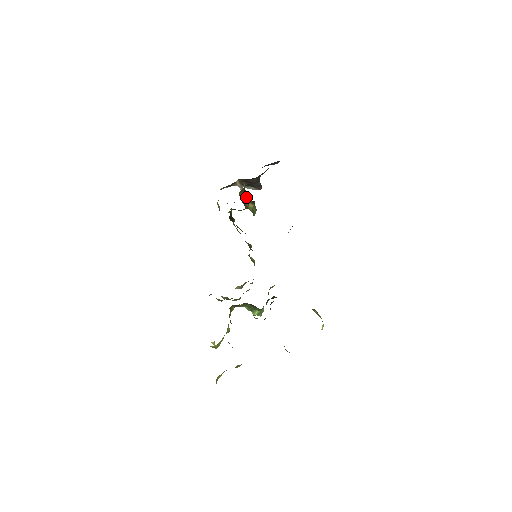
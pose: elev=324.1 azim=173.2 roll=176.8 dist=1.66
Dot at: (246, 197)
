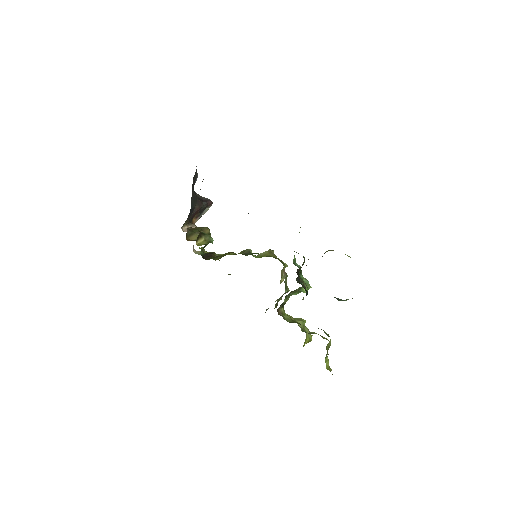
Dot at: (198, 233)
